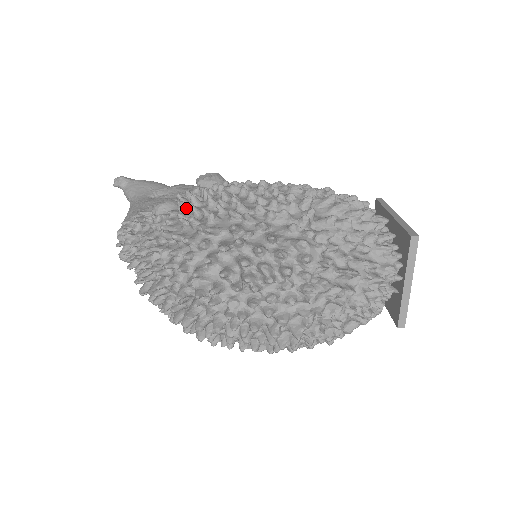
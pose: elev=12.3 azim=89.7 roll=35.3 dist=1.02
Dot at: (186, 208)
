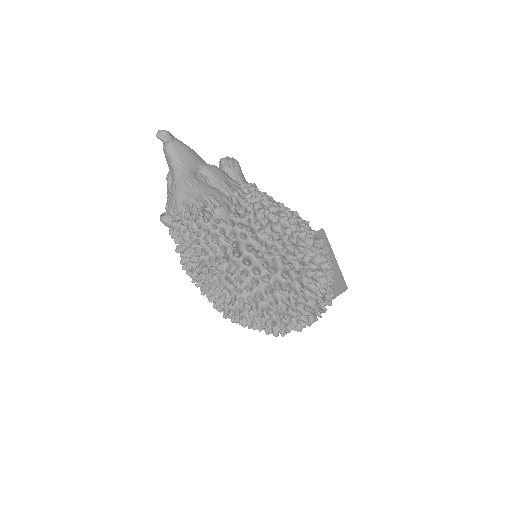
Dot at: (242, 225)
